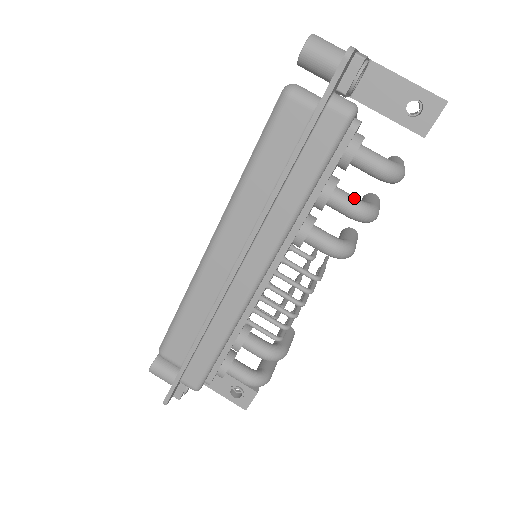
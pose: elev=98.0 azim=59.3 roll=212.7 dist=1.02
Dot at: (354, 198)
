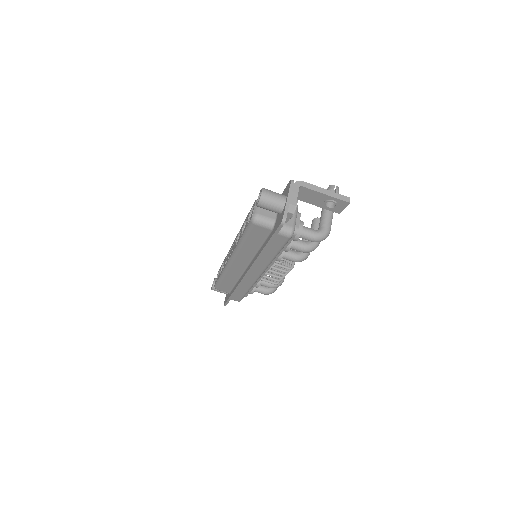
Dot at: (303, 245)
